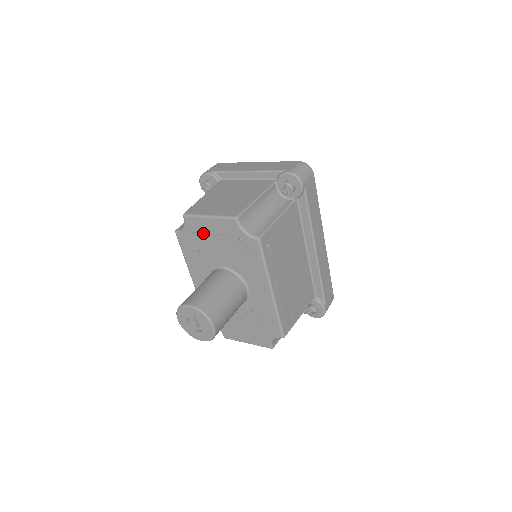
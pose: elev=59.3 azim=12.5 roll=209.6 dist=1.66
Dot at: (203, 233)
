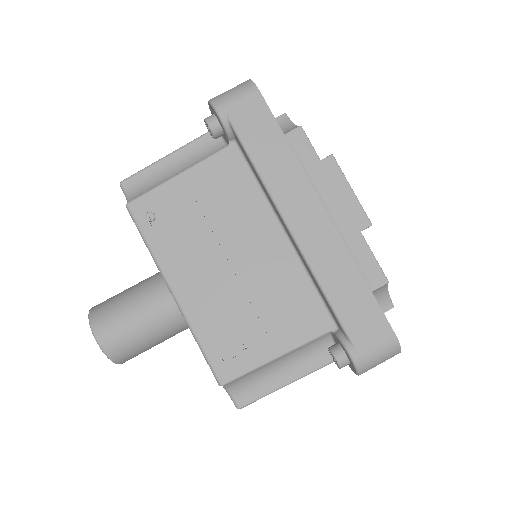
Dot at: occluded
